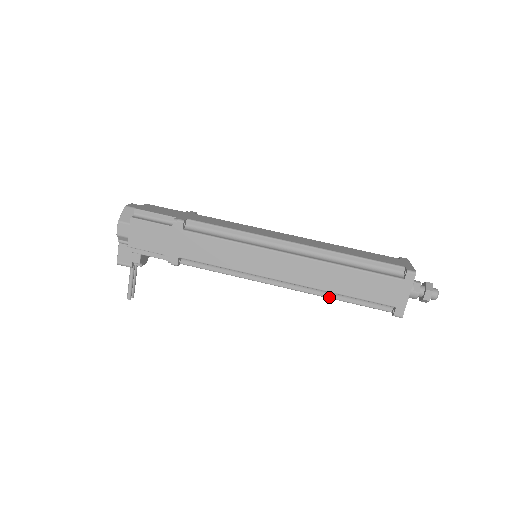
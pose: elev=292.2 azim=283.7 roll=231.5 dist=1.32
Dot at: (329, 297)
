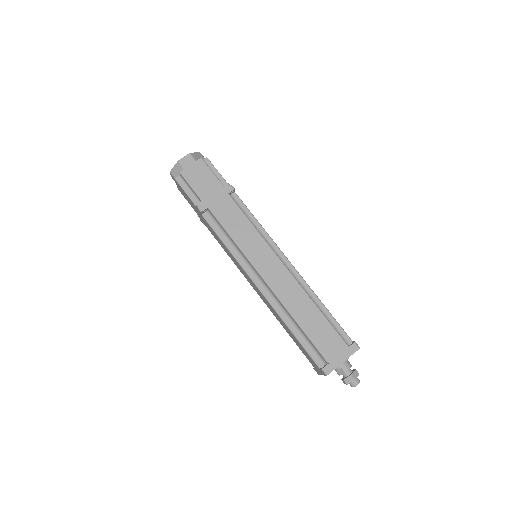
Dot at: occluded
